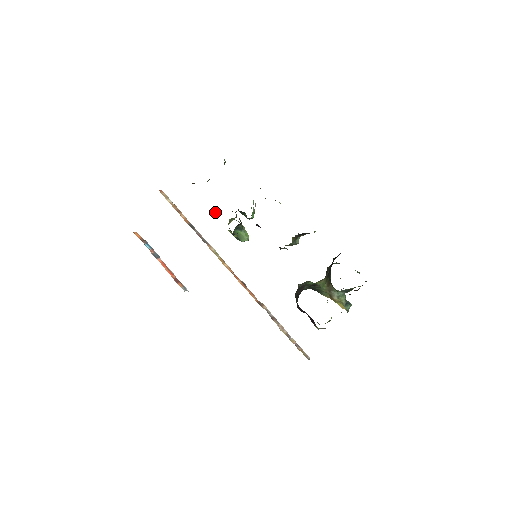
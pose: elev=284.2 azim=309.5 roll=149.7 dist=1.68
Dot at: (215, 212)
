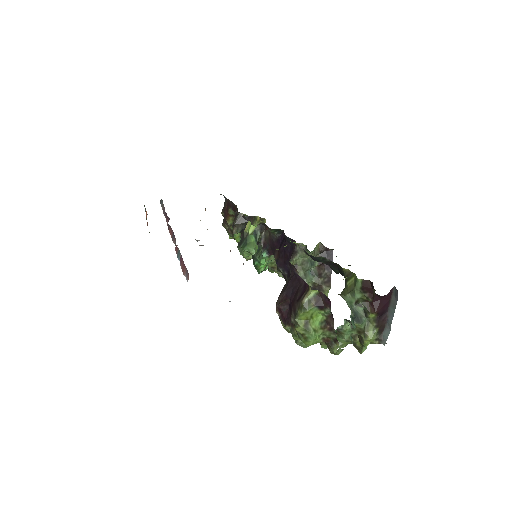
Dot at: (242, 218)
